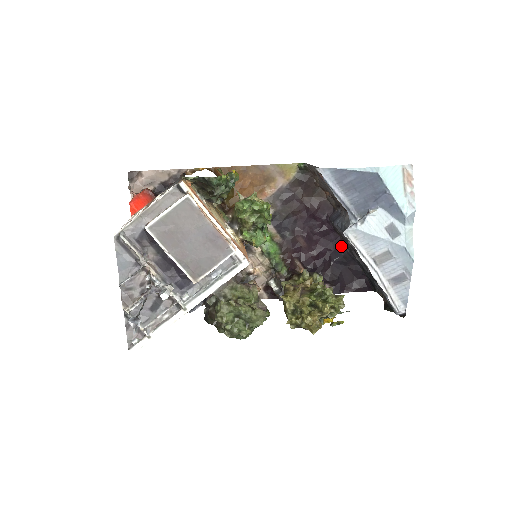
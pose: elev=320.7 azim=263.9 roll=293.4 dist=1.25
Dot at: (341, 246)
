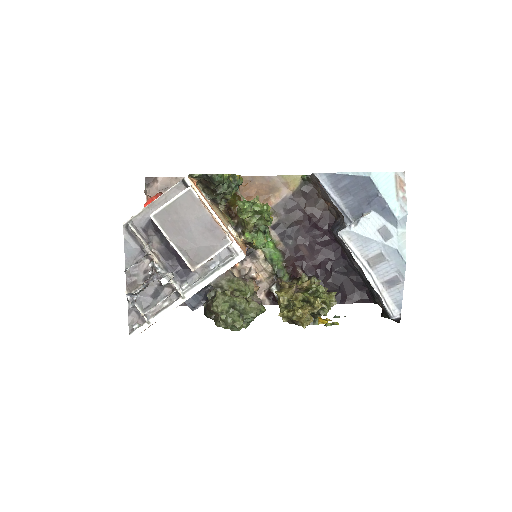
Dot at: (342, 256)
